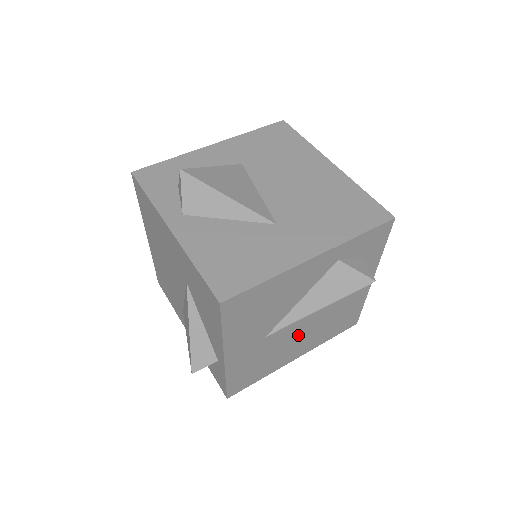
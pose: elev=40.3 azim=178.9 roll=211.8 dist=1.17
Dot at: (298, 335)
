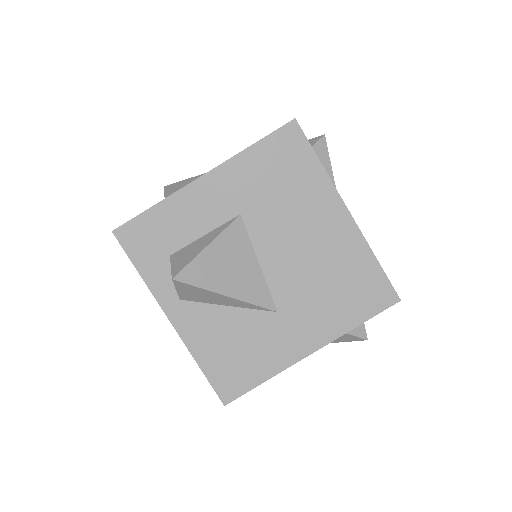
Dot at: occluded
